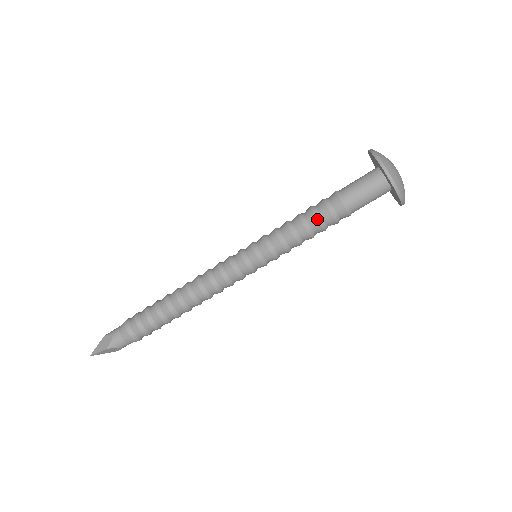
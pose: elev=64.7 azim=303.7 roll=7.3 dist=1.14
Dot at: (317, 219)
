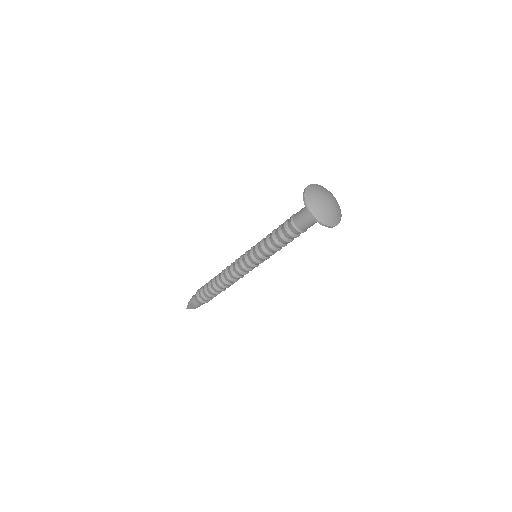
Dot at: (286, 241)
